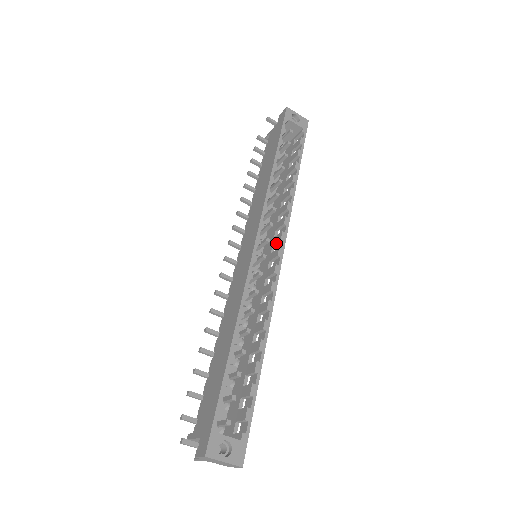
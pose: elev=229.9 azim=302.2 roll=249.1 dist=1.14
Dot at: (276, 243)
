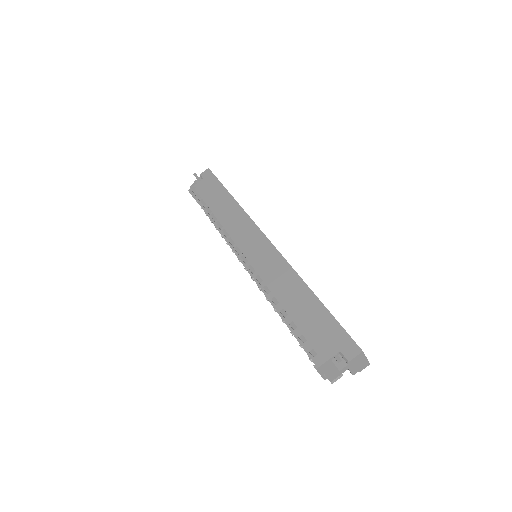
Dot at: occluded
